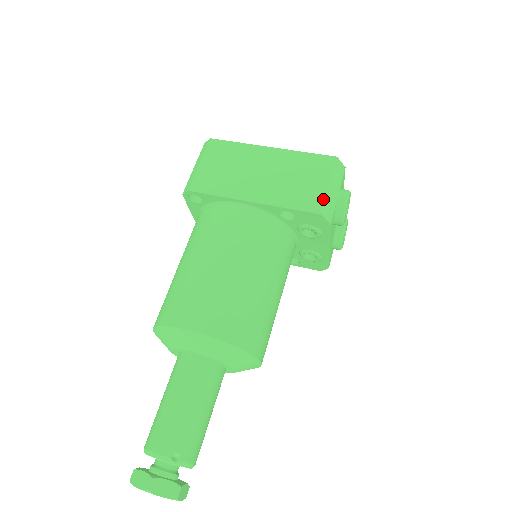
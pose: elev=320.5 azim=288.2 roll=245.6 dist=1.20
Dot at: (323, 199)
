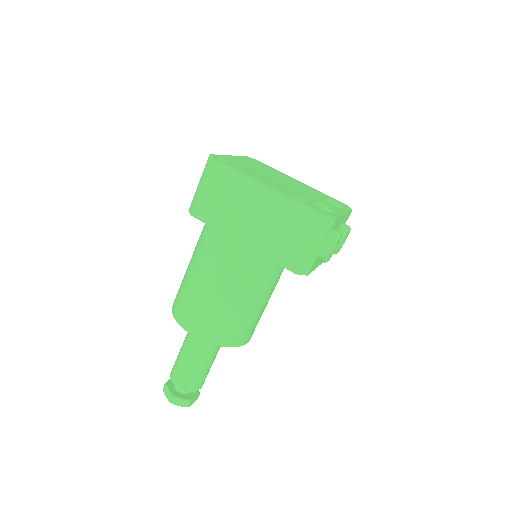
Dot at: (301, 259)
